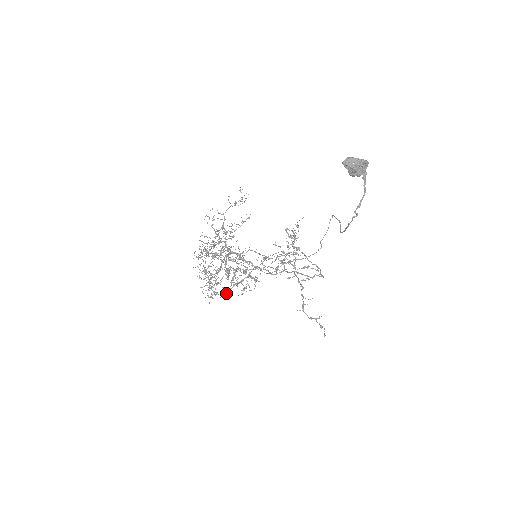
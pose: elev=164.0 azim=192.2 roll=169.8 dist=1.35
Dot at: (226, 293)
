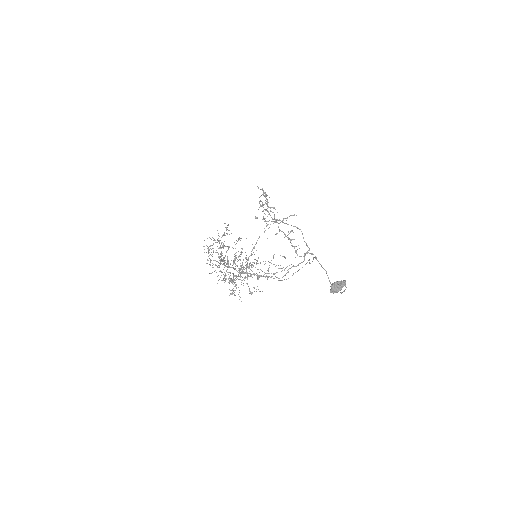
Dot at: occluded
